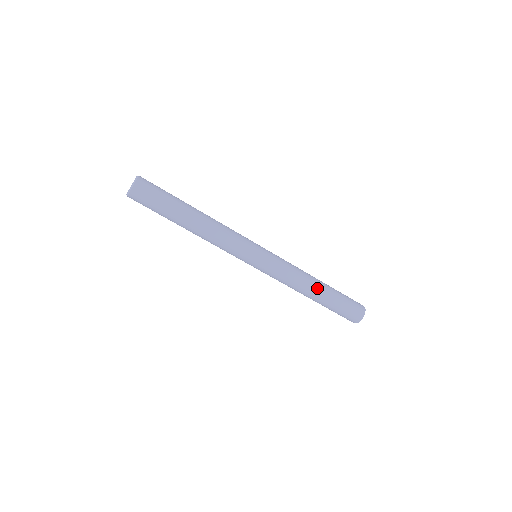
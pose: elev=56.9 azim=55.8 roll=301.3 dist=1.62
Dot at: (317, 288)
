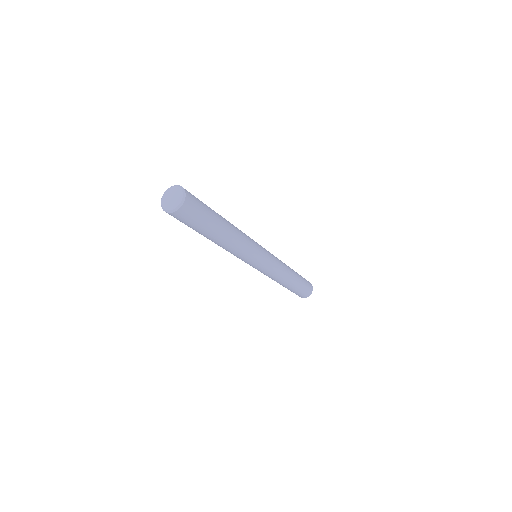
Dot at: (293, 276)
